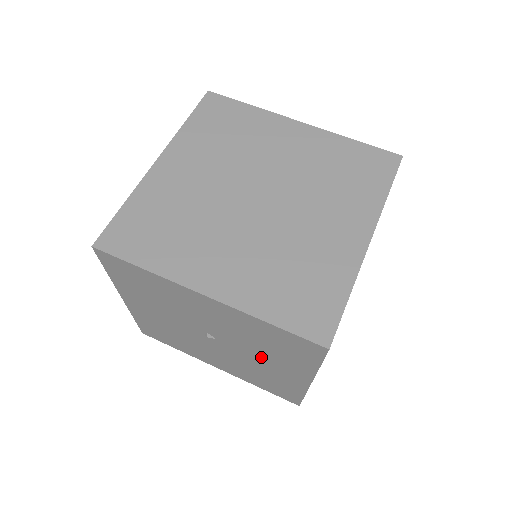
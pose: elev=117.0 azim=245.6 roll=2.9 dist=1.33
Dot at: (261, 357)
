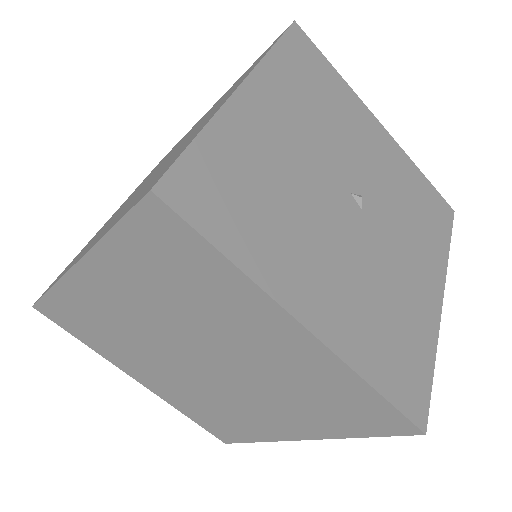
Dot at: occluded
